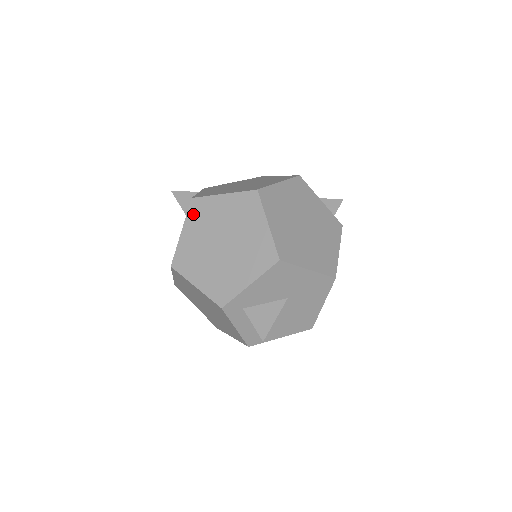
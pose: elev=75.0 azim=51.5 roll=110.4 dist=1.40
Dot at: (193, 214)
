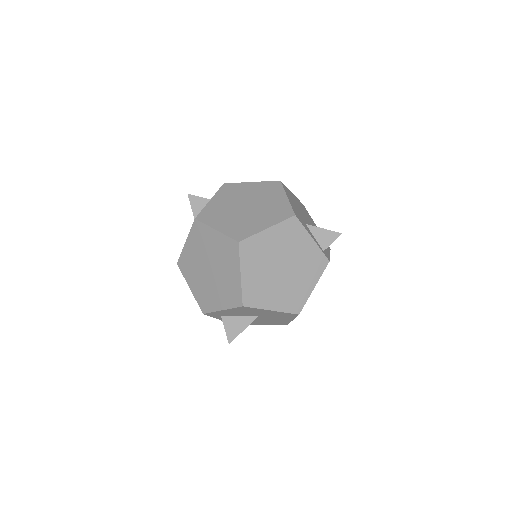
Dot at: (194, 233)
